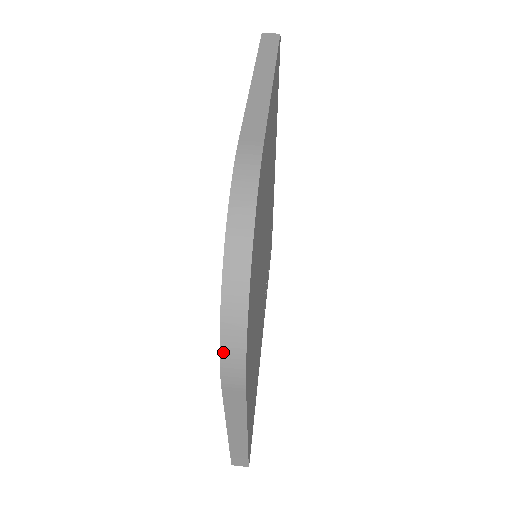
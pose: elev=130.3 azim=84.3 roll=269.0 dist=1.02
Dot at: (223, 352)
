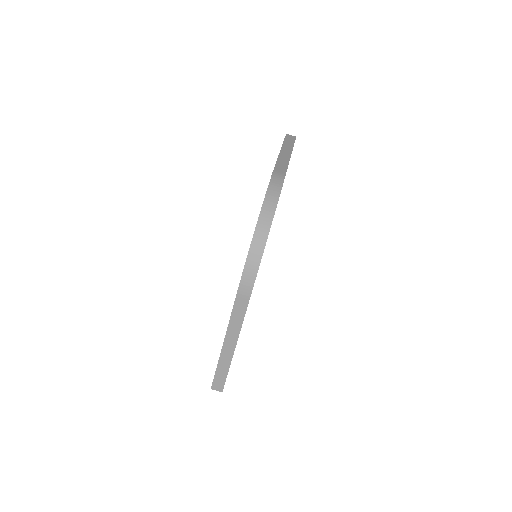
Dot at: (246, 267)
